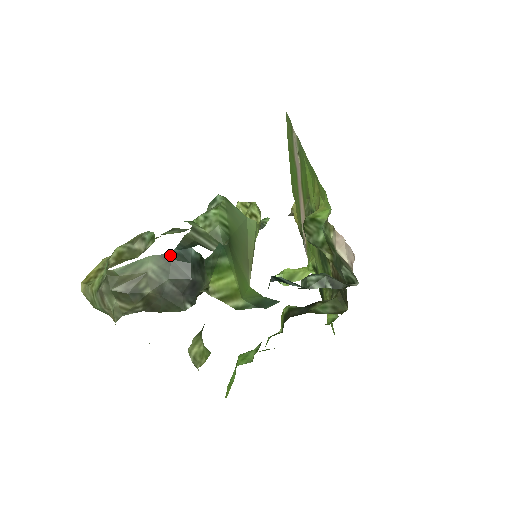
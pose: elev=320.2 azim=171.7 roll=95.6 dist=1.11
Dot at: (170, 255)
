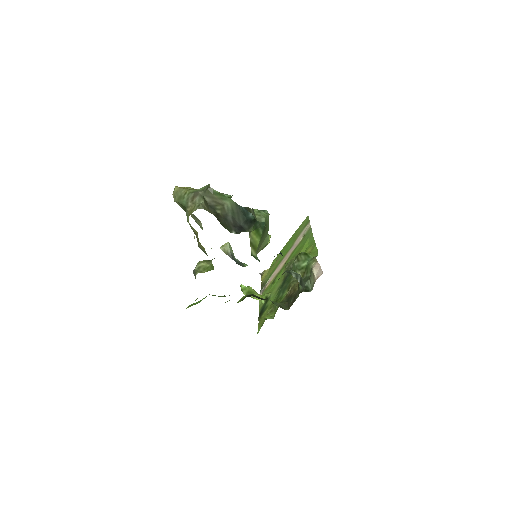
Dot at: (240, 207)
